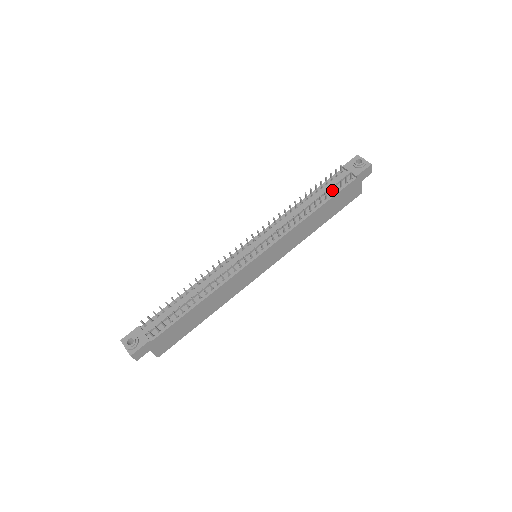
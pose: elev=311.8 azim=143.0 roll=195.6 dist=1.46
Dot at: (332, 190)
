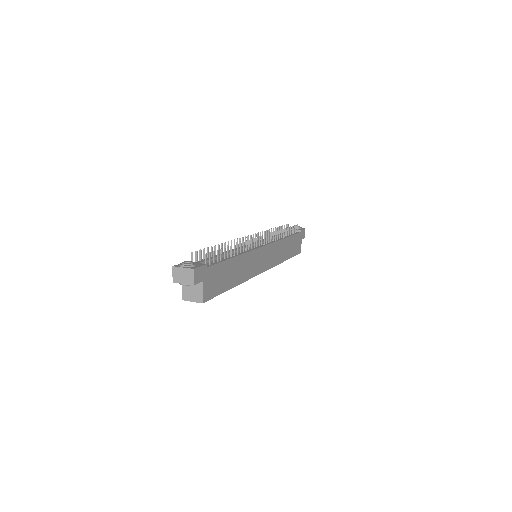
Dot at: (289, 234)
